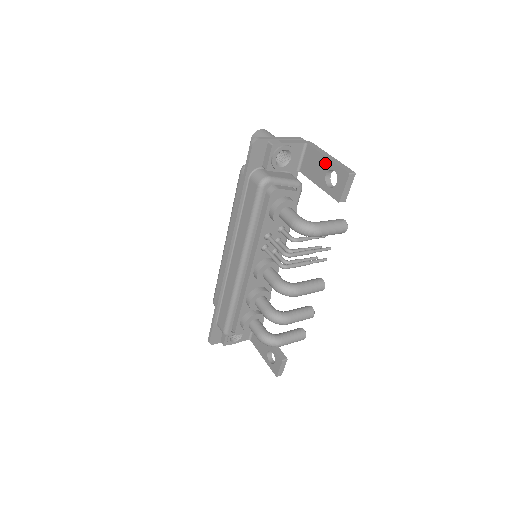
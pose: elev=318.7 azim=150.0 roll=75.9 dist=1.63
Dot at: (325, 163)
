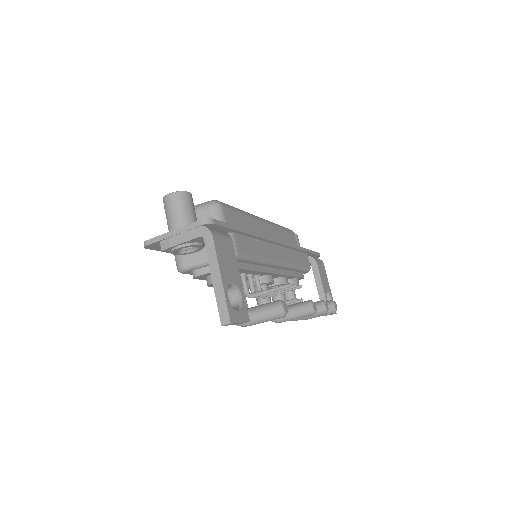
Dot at: occluded
